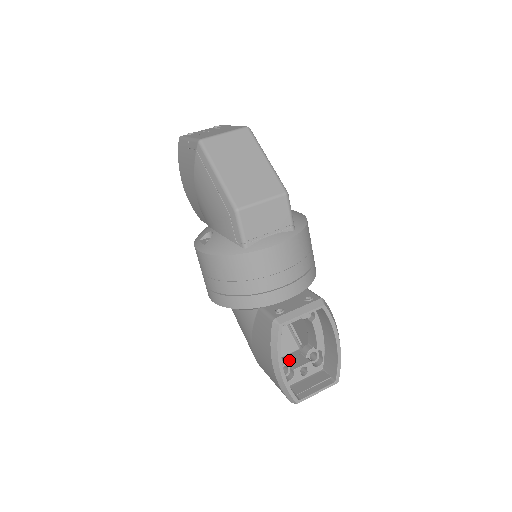
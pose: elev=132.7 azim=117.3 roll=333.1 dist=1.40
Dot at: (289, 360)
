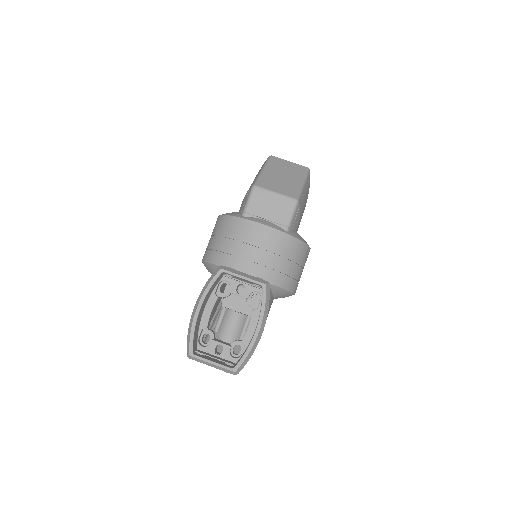
Dot at: (217, 339)
